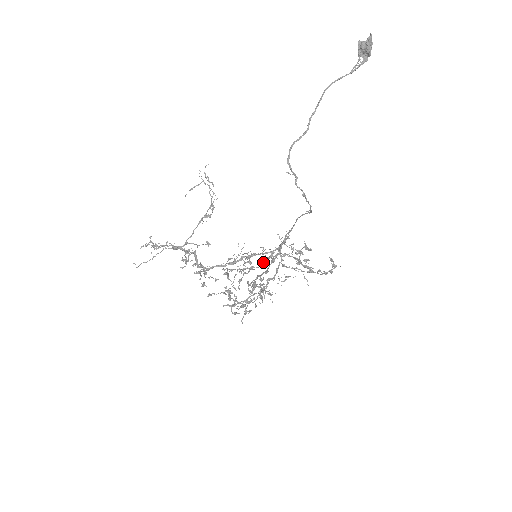
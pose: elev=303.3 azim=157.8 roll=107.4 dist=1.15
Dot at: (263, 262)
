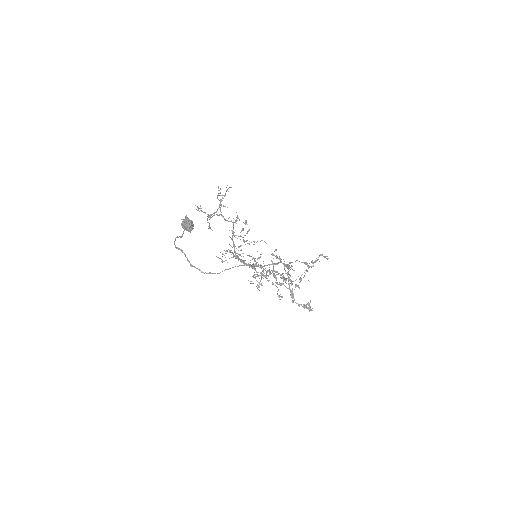
Dot at: occluded
